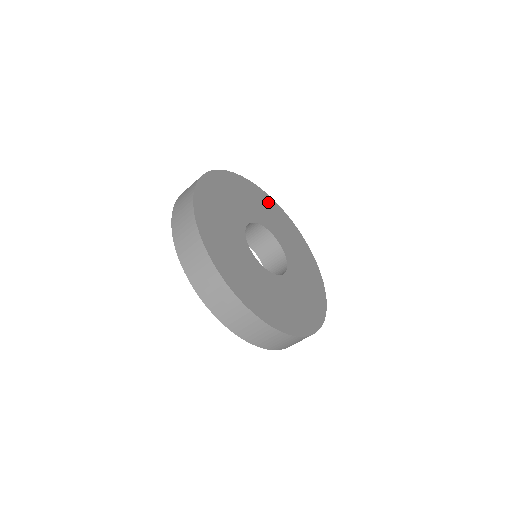
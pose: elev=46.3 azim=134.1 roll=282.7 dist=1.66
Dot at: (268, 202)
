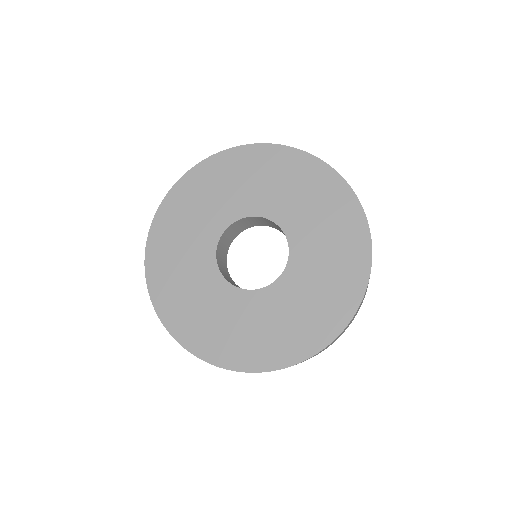
Dot at: (225, 166)
